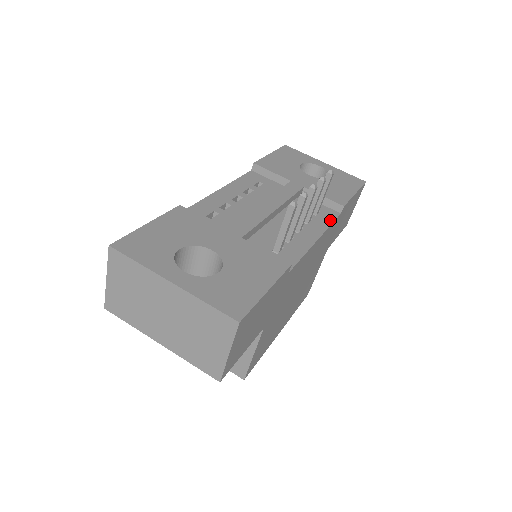
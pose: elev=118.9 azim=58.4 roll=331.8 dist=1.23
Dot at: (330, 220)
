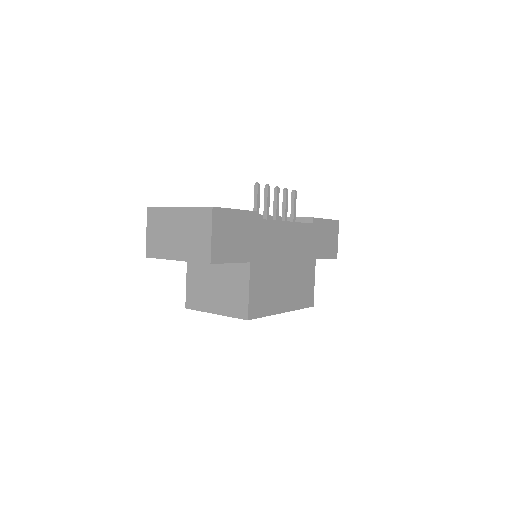
Dot at: (302, 223)
